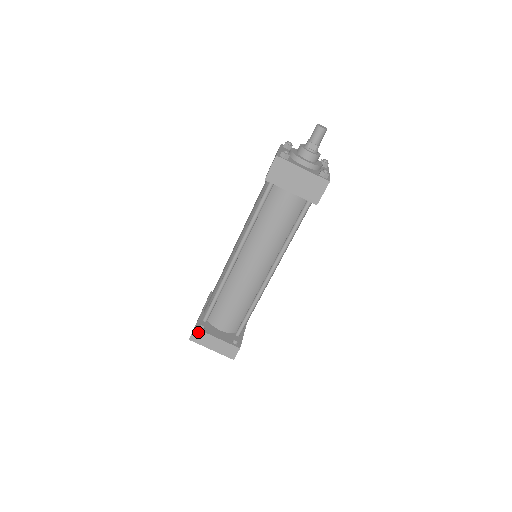
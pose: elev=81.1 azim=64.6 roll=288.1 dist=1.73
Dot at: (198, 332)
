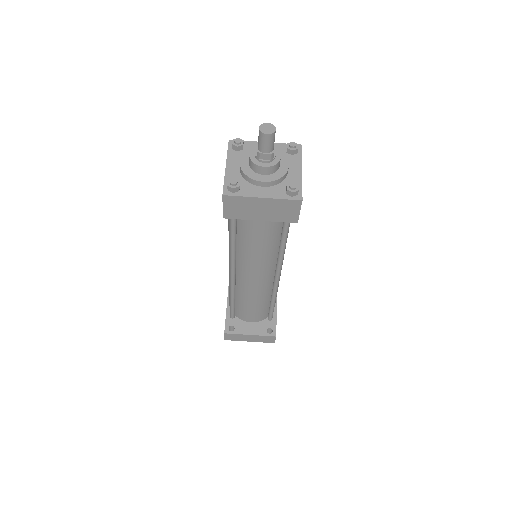
Dot at: (229, 335)
